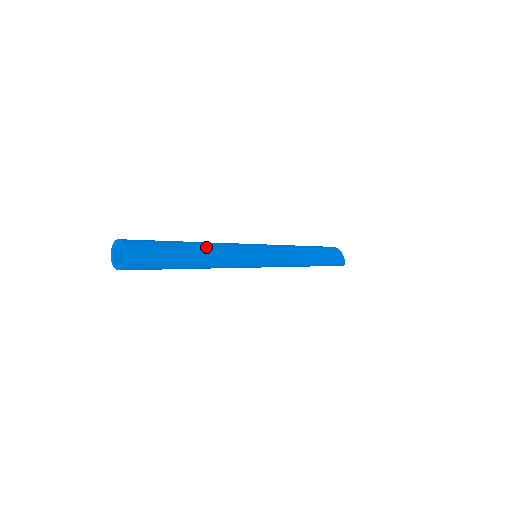
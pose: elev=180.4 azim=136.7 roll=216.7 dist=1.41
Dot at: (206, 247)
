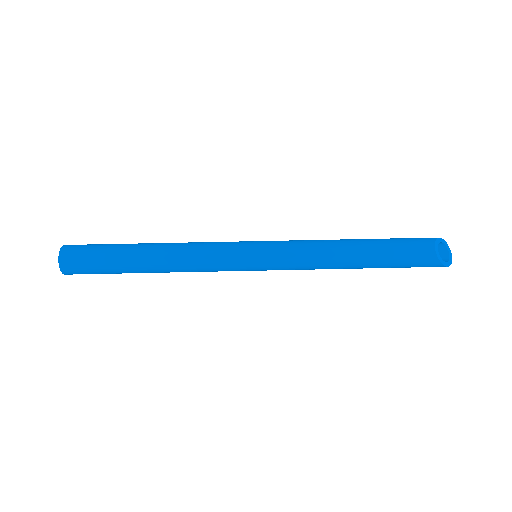
Dot at: (161, 258)
